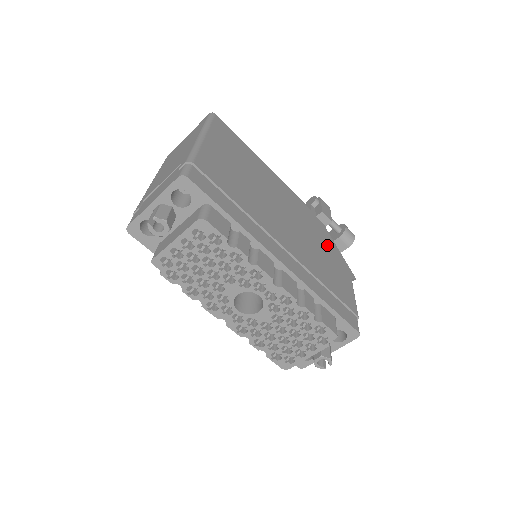
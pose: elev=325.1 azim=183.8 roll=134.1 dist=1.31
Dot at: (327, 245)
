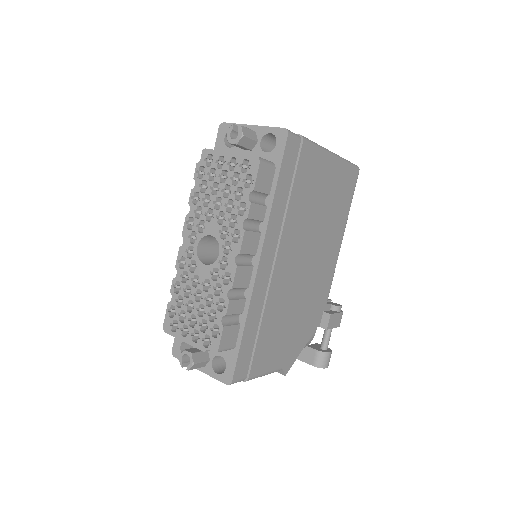
Dot at: (302, 329)
